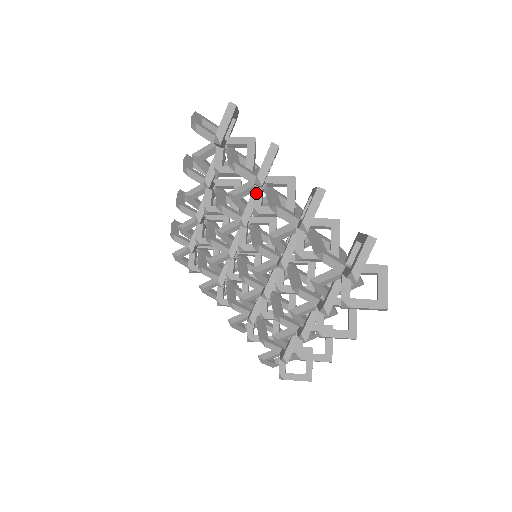
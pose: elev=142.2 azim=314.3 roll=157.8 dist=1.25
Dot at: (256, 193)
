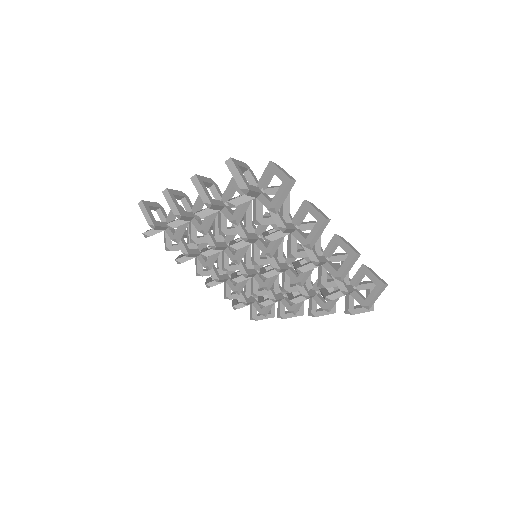
Dot at: (292, 241)
